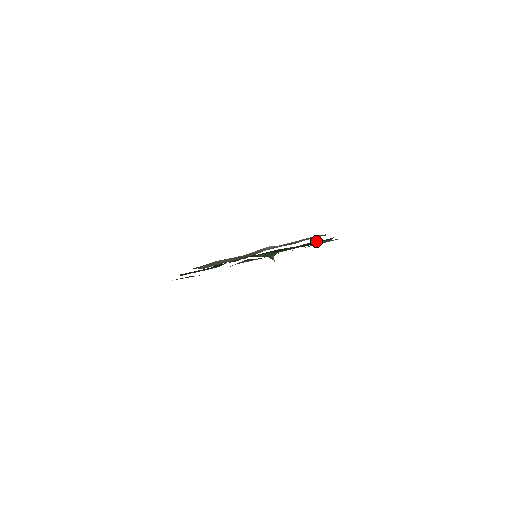
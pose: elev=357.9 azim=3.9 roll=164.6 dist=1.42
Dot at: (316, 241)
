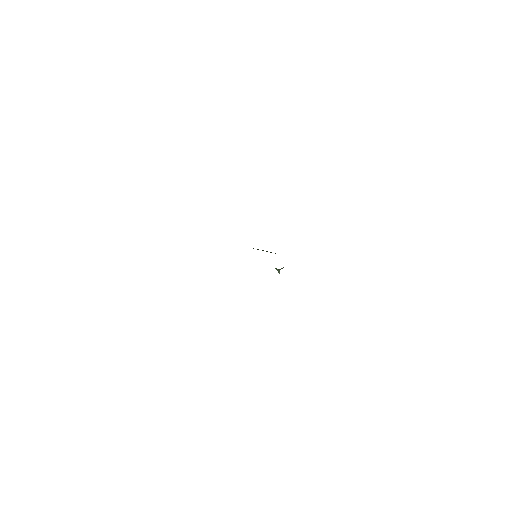
Dot at: occluded
